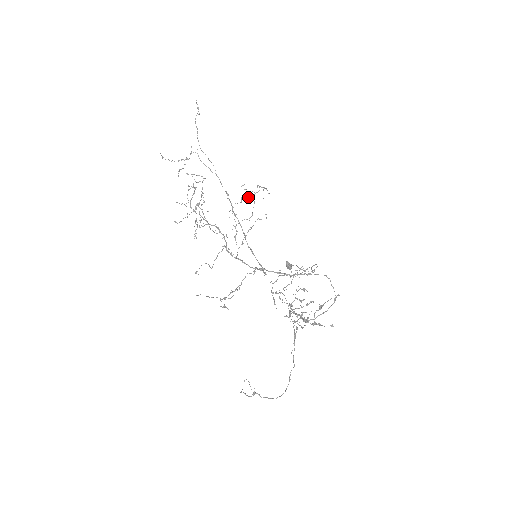
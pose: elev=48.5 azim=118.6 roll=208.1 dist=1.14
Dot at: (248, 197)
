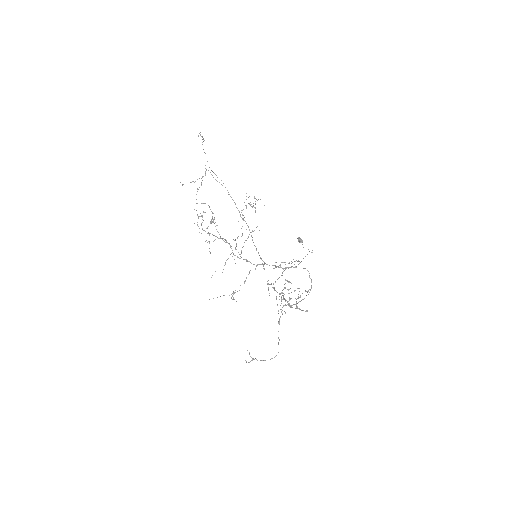
Dot at: (250, 204)
